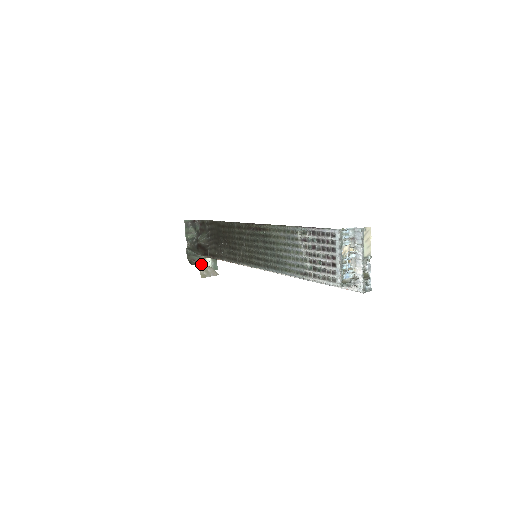
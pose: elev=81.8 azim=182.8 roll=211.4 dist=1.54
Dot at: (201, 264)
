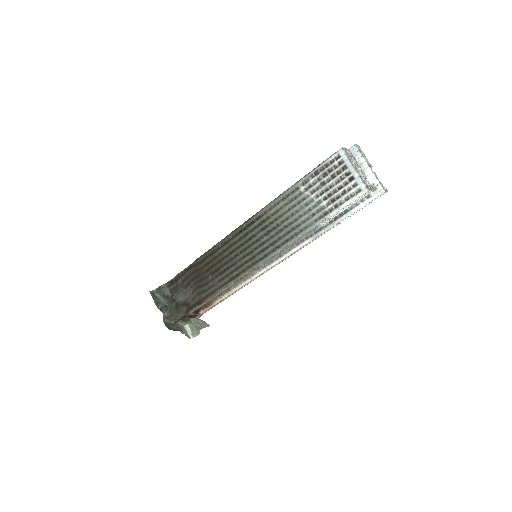
Dot at: (190, 318)
